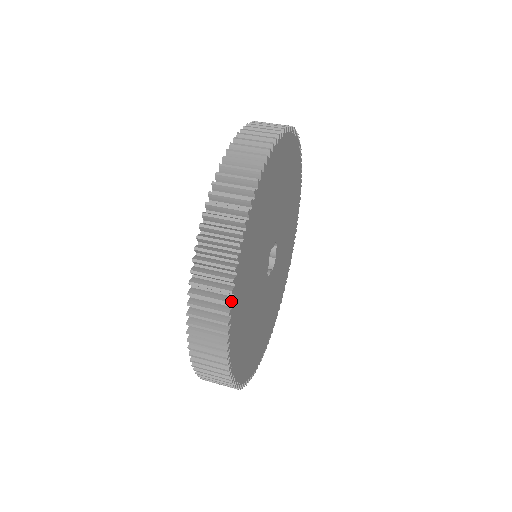
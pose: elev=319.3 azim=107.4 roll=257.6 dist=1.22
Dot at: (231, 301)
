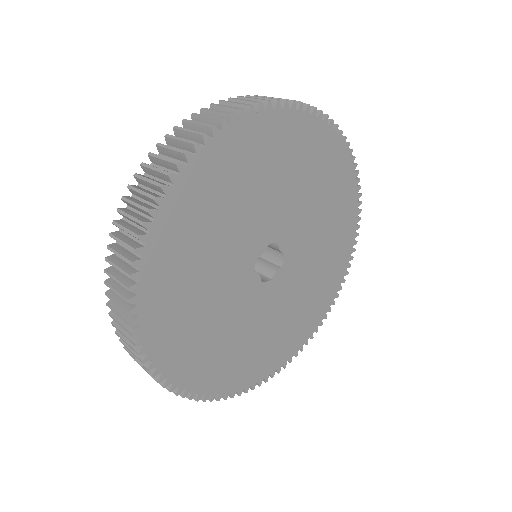
Dot at: (149, 367)
